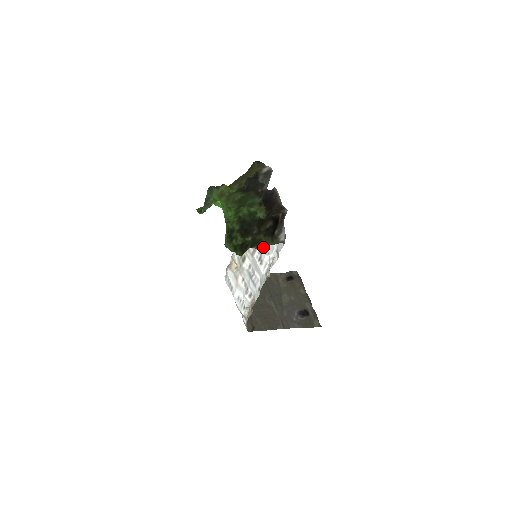
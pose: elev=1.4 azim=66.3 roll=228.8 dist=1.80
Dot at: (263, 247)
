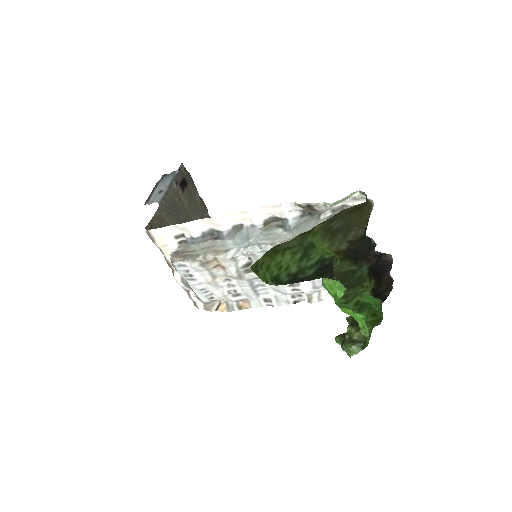
Dot at: (351, 316)
